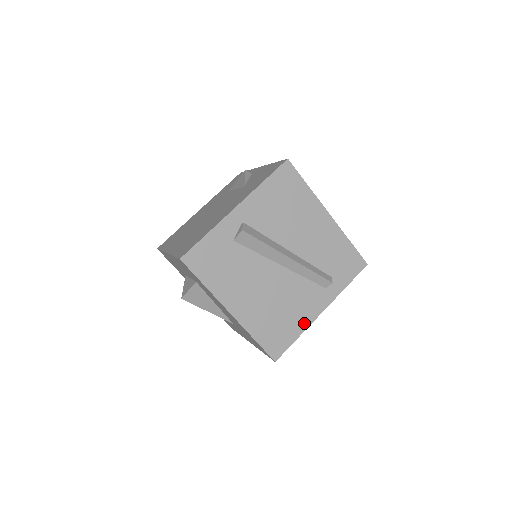
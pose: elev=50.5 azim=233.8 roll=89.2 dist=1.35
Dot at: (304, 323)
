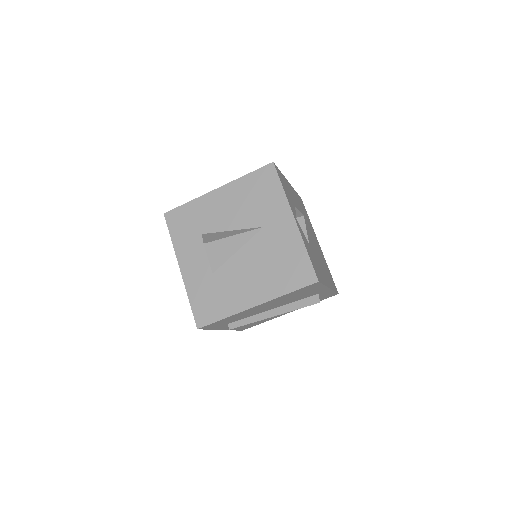
Dot at: occluded
